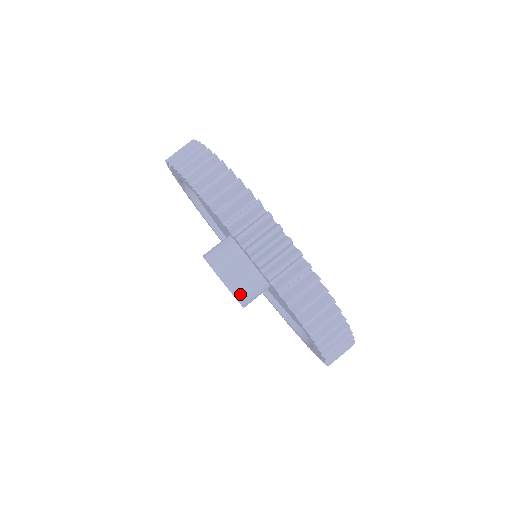
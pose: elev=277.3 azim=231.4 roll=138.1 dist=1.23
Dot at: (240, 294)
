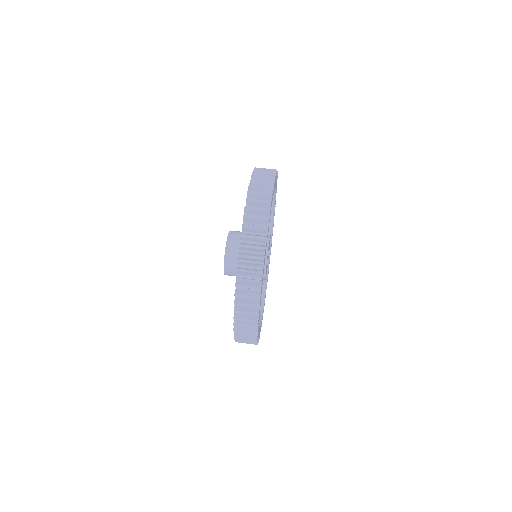
Dot at: (228, 267)
